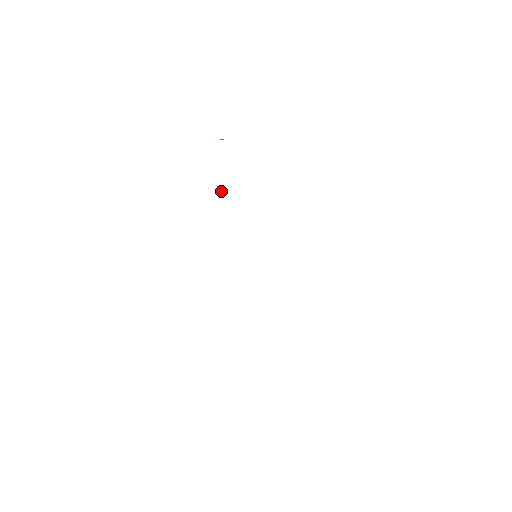
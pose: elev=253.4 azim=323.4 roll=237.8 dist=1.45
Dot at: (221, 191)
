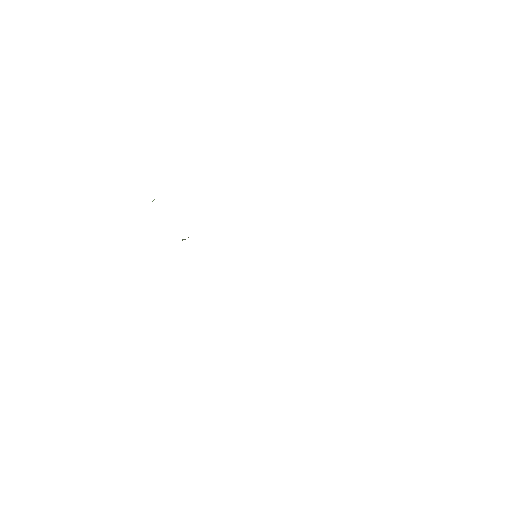
Dot at: (185, 239)
